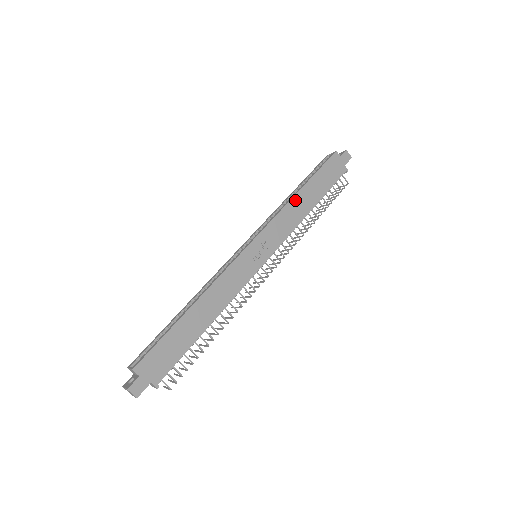
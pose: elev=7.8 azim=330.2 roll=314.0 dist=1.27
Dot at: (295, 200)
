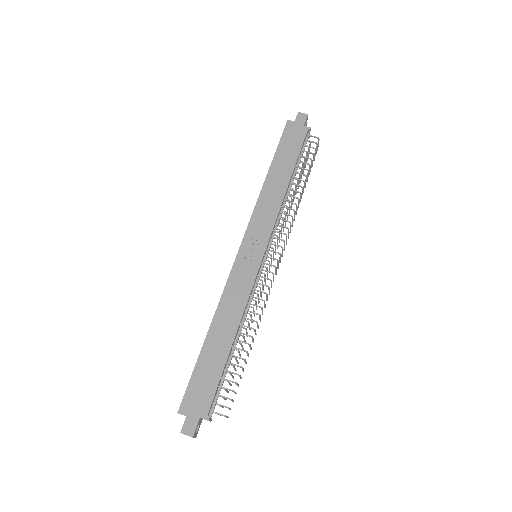
Dot at: (266, 186)
